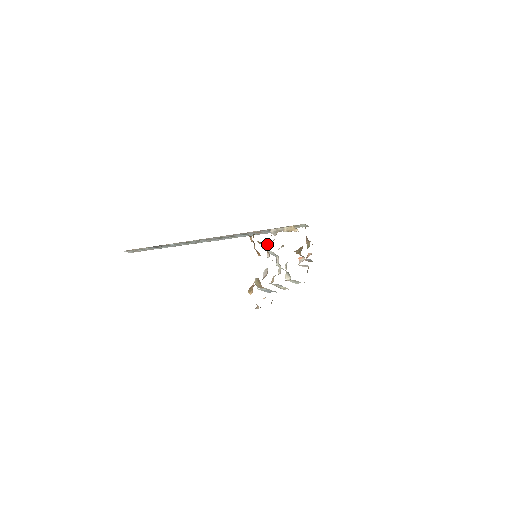
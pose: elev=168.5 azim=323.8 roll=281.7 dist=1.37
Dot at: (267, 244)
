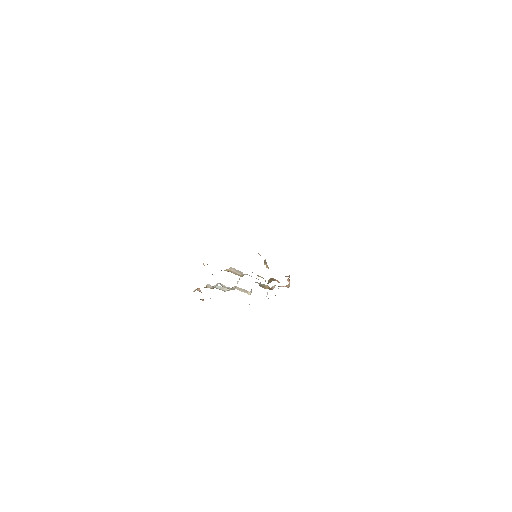
Dot at: (229, 268)
